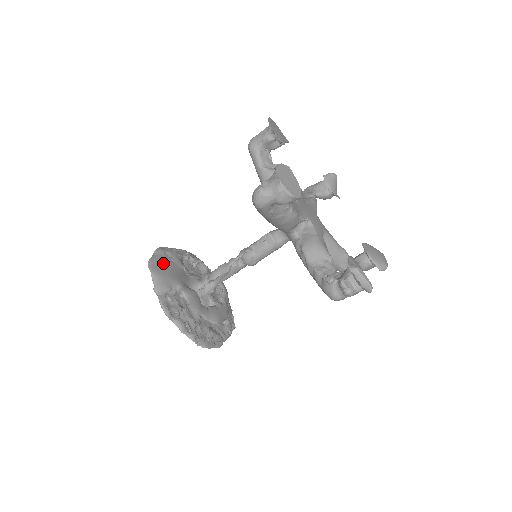
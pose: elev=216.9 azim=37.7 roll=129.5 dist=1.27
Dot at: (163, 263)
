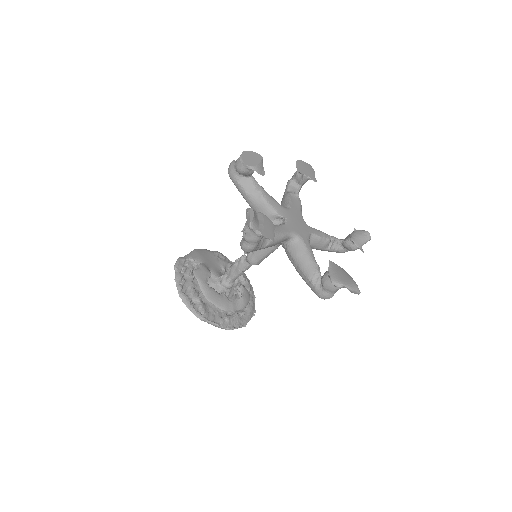
Dot at: (209, 253)
